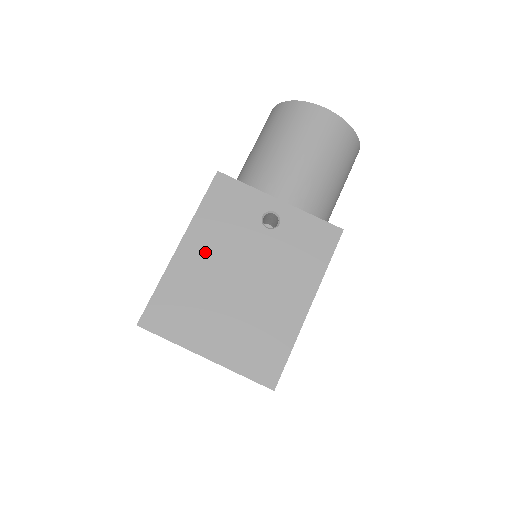
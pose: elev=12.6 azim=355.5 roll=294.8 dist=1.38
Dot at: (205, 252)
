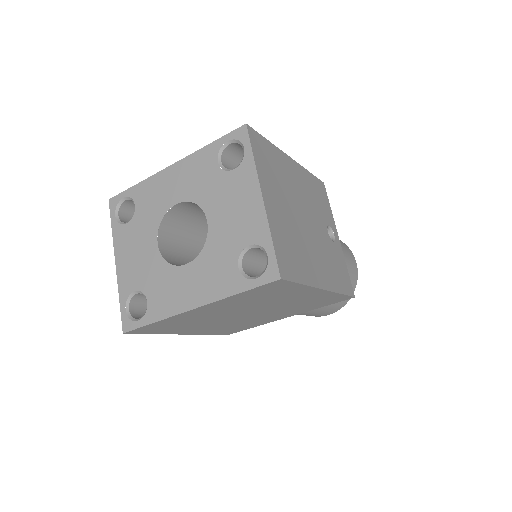
Dot at: (299, 182)
